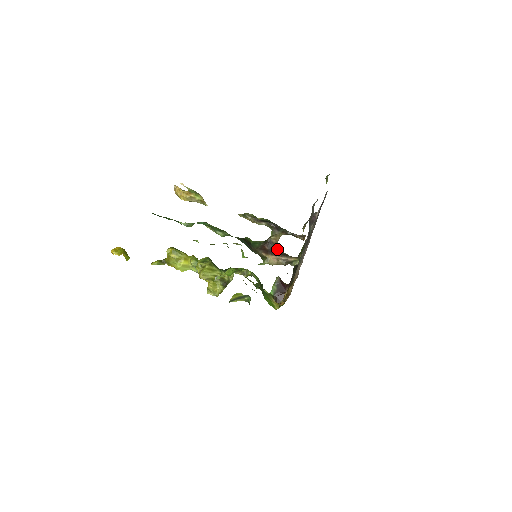
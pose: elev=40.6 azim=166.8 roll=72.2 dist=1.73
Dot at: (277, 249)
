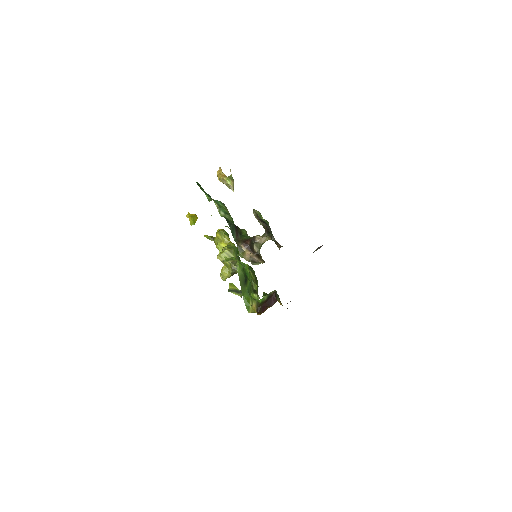
Dot at: (255, 248)
